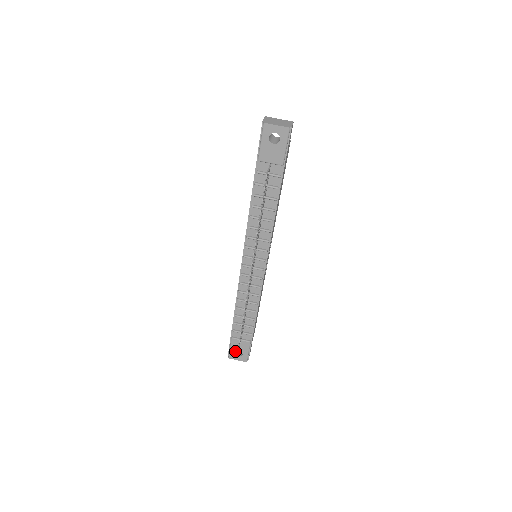
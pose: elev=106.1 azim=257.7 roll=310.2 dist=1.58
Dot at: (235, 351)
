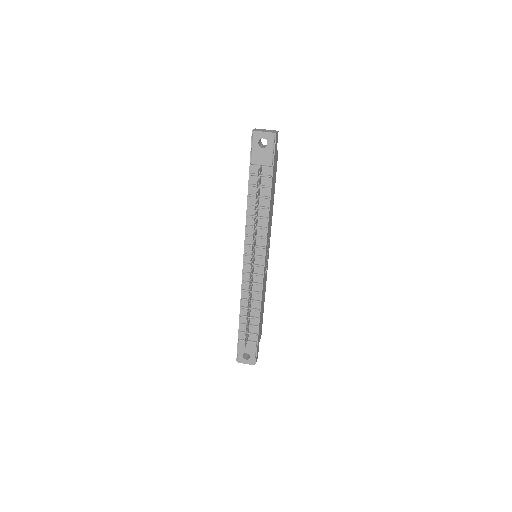
Dot at: occluded
